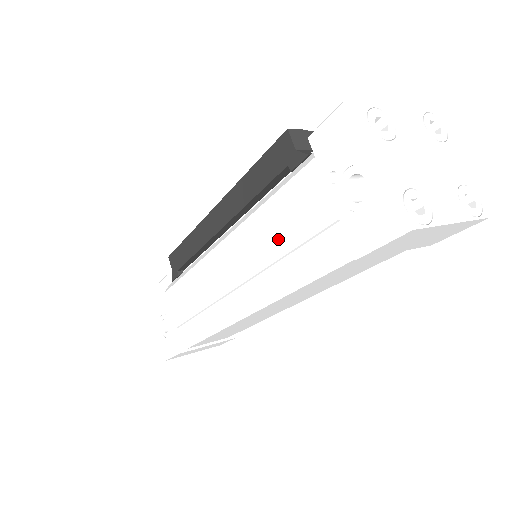
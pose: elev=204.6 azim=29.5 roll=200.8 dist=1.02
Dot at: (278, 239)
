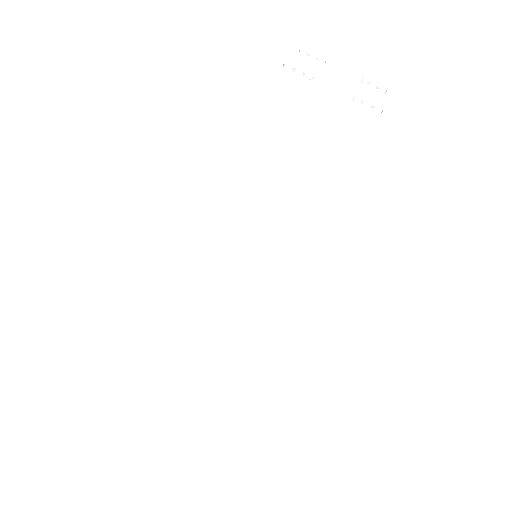
Dot at: occluded
